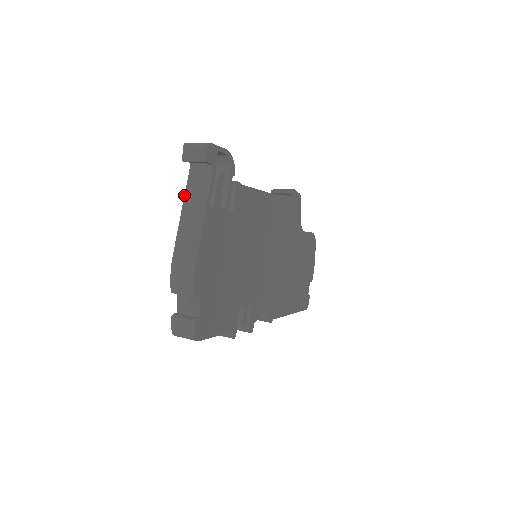
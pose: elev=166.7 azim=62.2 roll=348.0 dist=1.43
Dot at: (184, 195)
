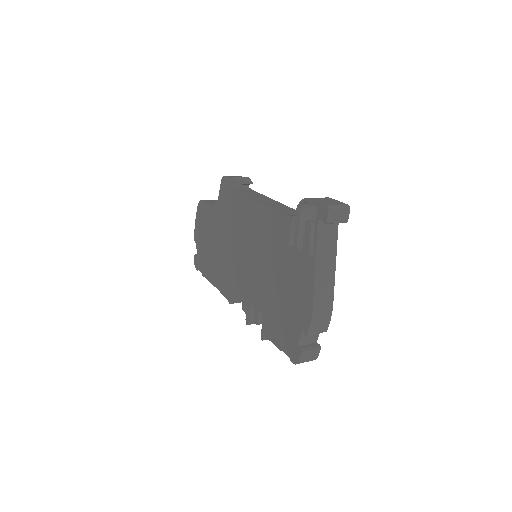
Dot at: (316, 251)
